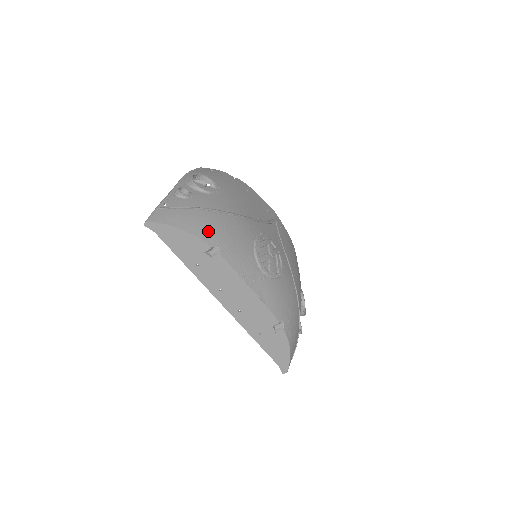
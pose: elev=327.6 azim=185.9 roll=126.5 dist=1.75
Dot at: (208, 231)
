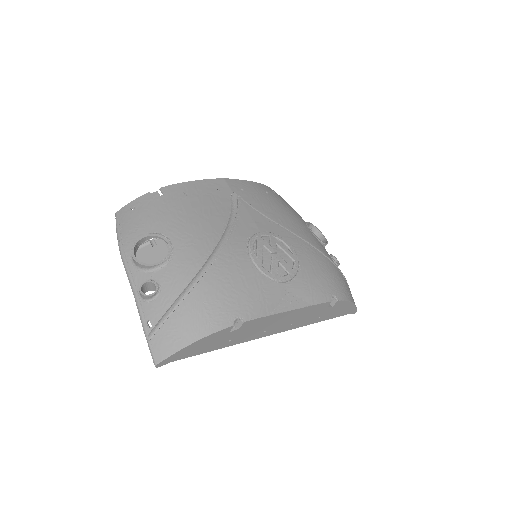
Dot at: (215, 314)
